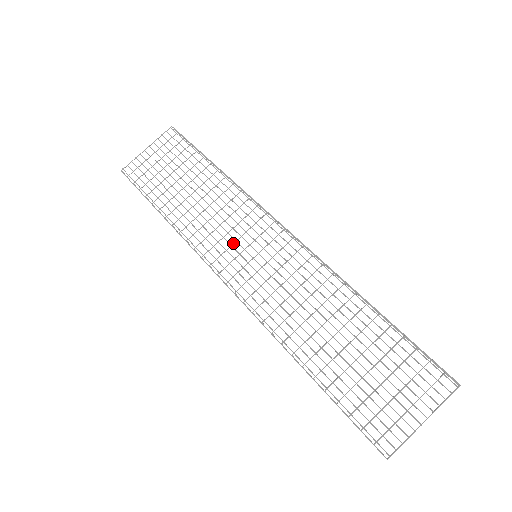
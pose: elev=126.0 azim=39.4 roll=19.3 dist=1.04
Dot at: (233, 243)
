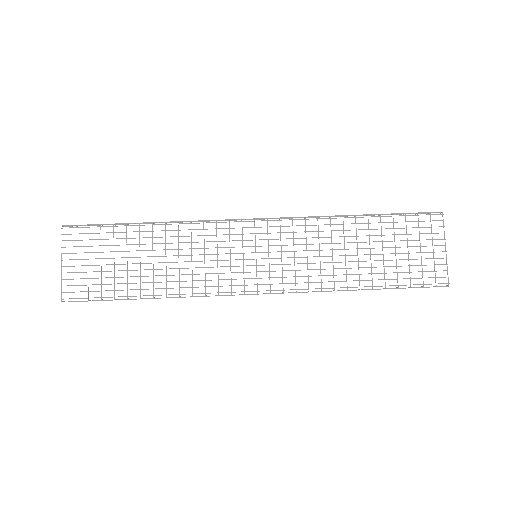
Dot at: (230, 264)
